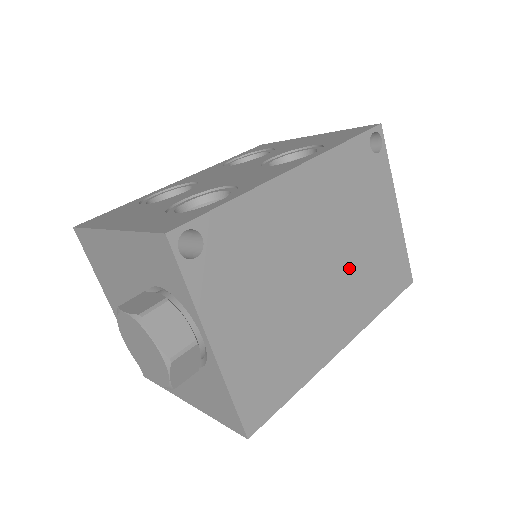
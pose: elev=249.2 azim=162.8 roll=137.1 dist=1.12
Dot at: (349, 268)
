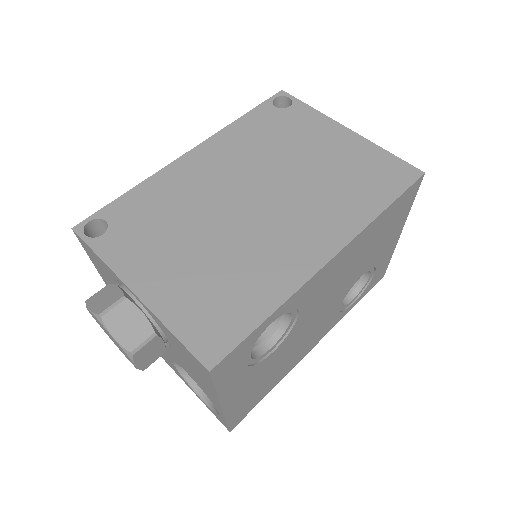
Dot at: (297, 192)
